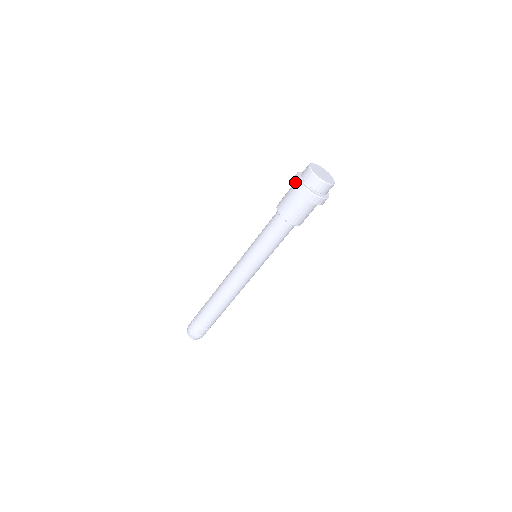
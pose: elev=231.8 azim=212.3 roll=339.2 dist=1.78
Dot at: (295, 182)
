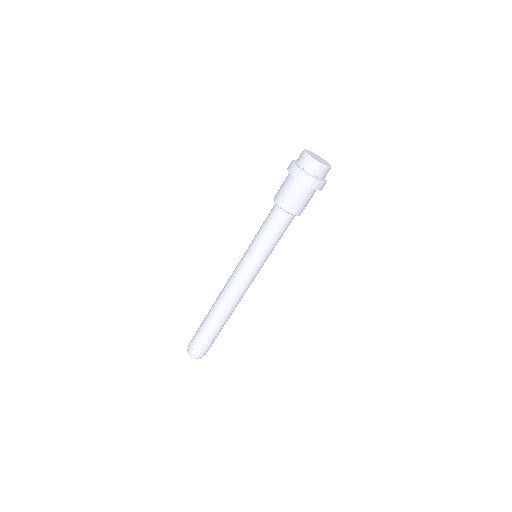
Dot at: occluded
